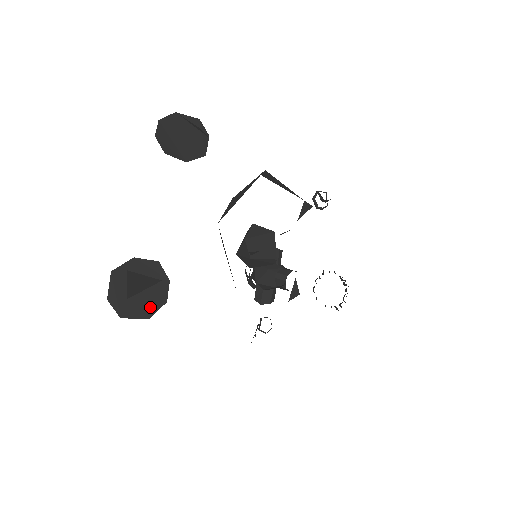
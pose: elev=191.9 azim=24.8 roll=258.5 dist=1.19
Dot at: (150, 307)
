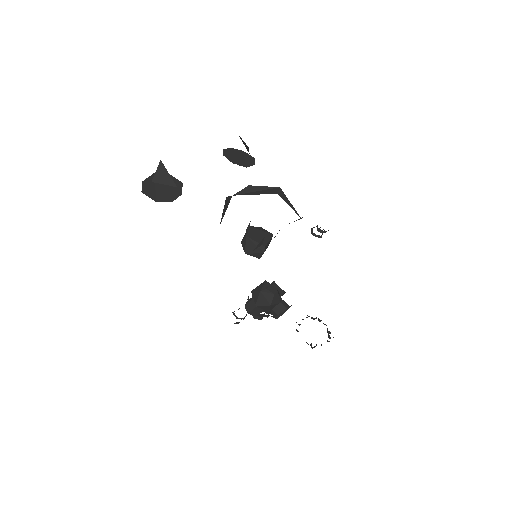
Dot at: (161, 198)
